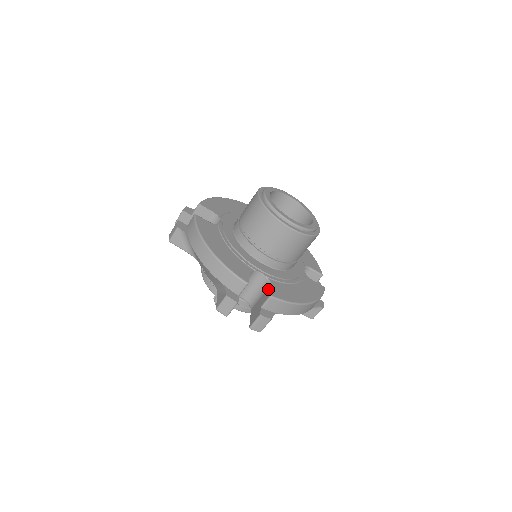
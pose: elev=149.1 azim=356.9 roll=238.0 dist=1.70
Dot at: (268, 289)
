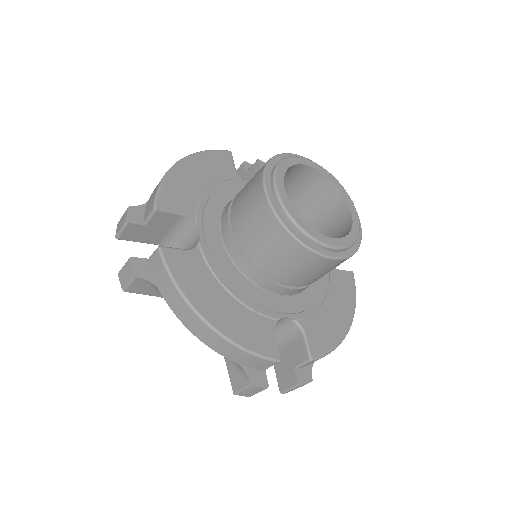
Dot at: (179, 250)
